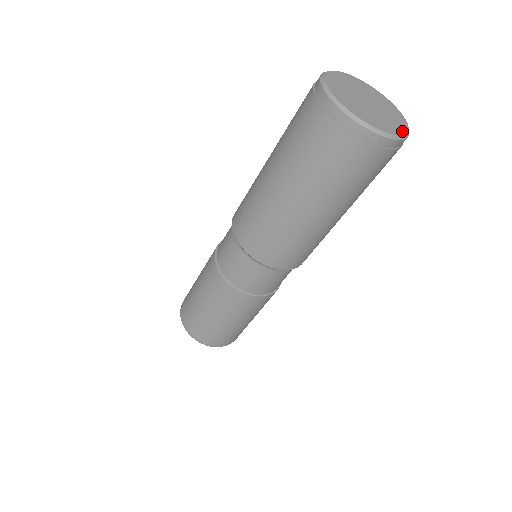
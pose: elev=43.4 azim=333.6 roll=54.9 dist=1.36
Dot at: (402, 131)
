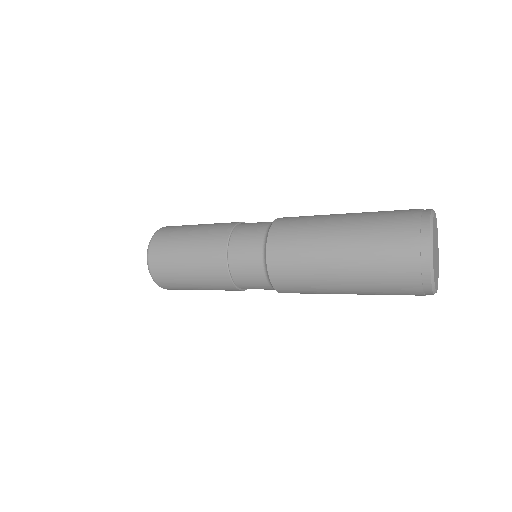
Dot at: occluded
